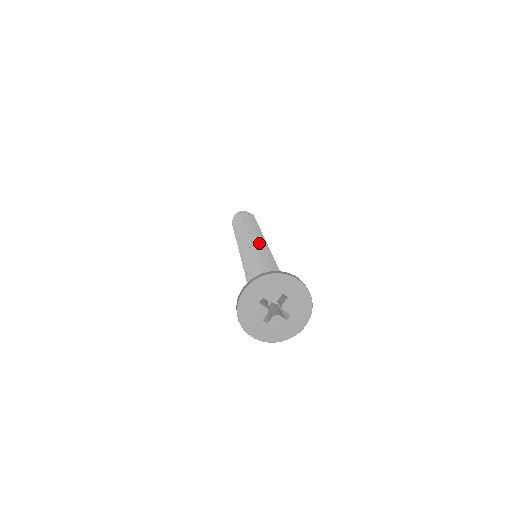
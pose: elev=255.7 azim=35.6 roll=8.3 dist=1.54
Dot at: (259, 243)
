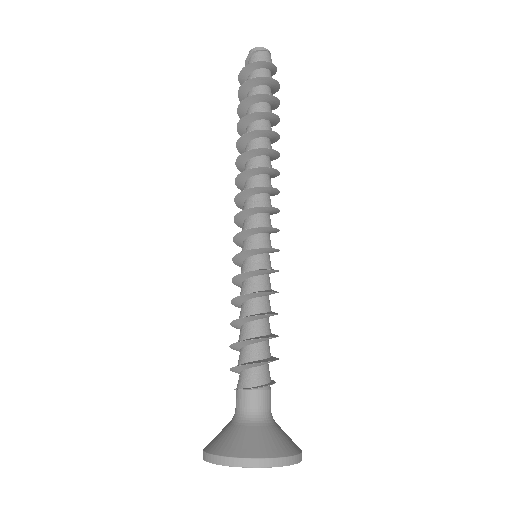
Dot at: (275, 250)
